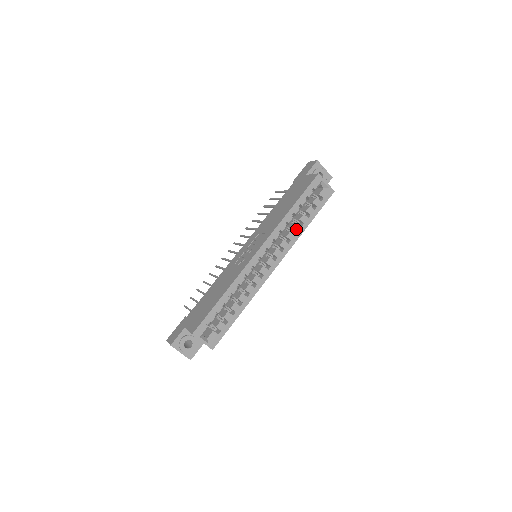
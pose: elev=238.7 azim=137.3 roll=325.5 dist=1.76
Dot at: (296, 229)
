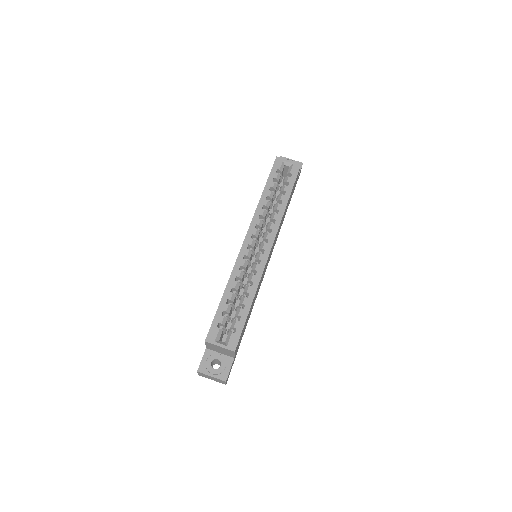
Dot at: (276, 209)
